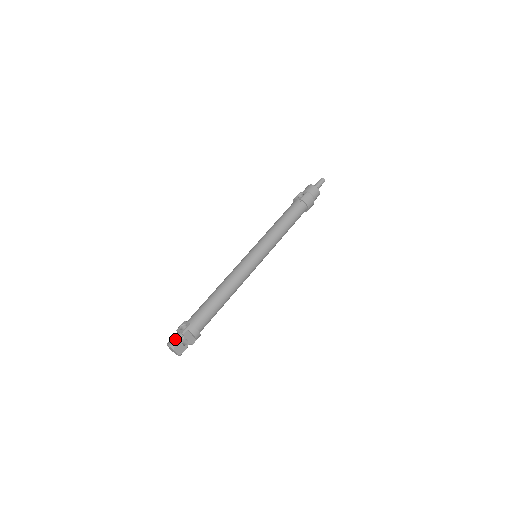
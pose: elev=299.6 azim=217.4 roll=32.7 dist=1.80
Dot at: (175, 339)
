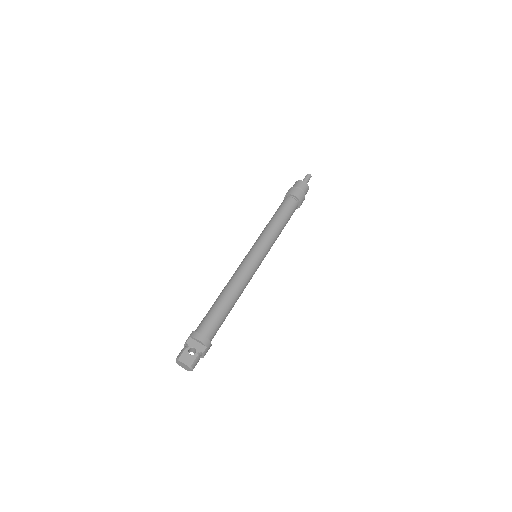
Dot at: occluded
